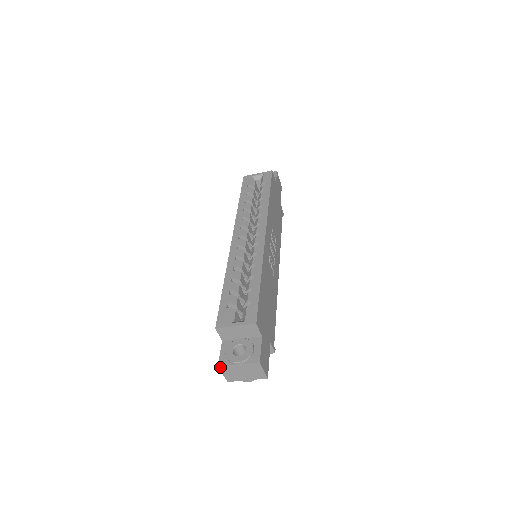
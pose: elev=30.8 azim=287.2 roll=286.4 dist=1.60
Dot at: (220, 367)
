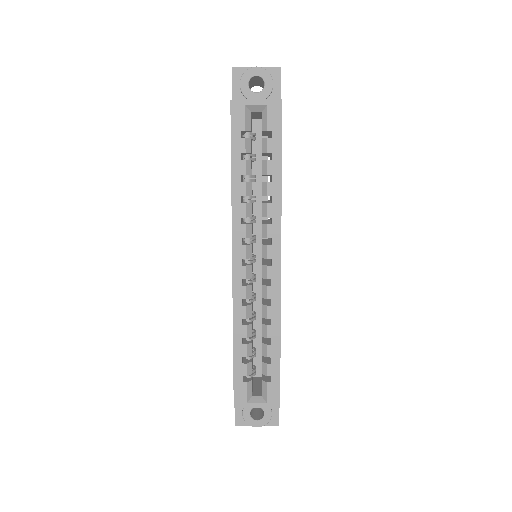
Dot at: (237, 425)
